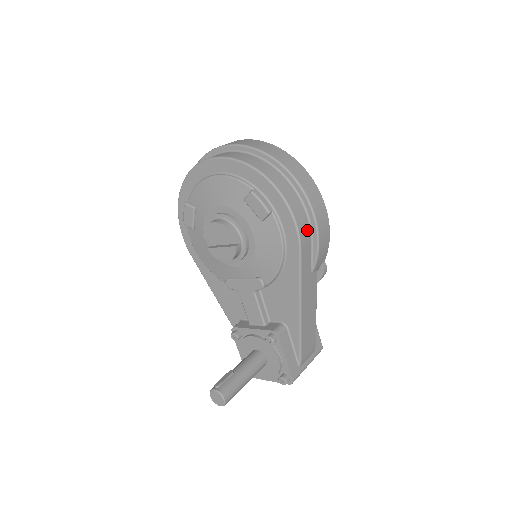
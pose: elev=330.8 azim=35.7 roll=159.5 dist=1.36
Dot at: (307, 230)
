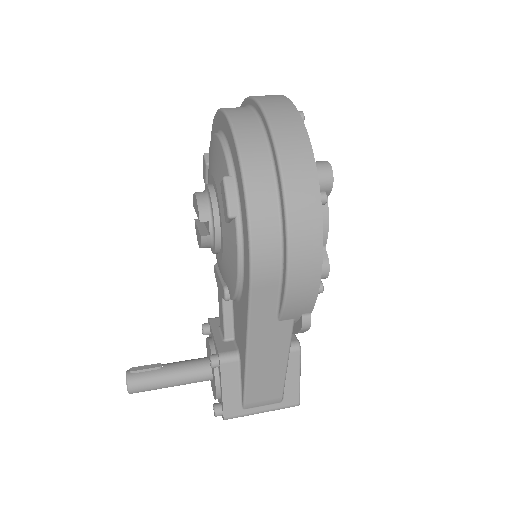
Dot at: (274, 265)
